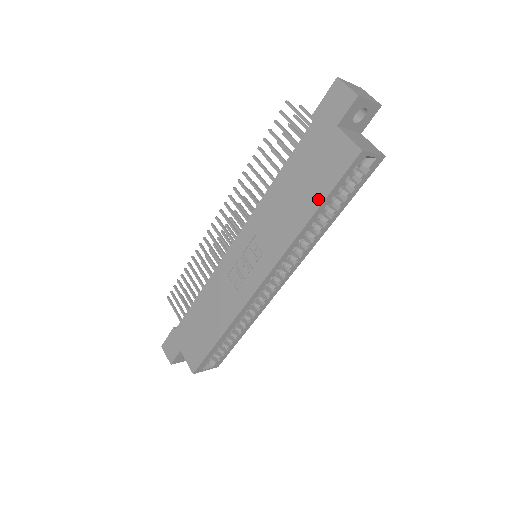
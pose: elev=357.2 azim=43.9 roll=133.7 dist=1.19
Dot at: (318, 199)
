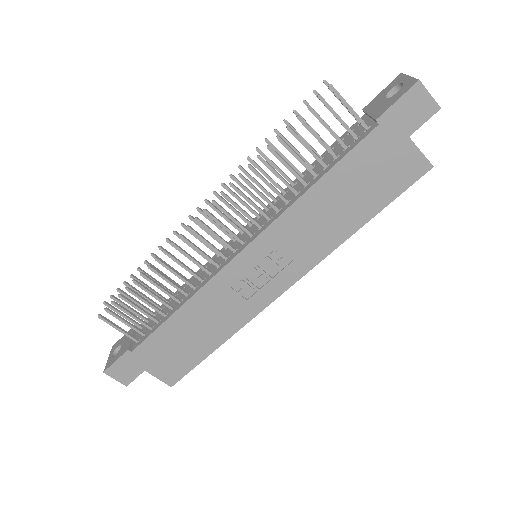
Dot at: (373, 210)
